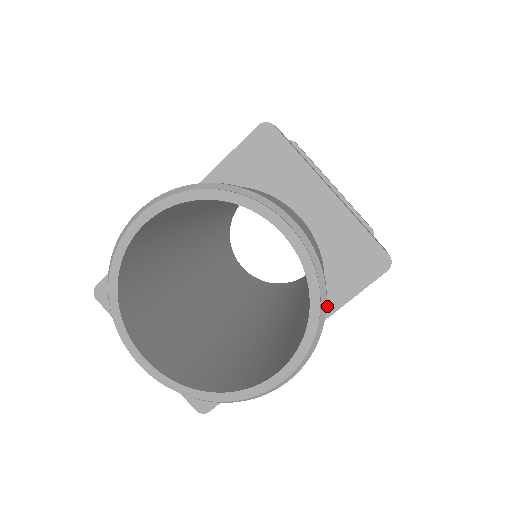
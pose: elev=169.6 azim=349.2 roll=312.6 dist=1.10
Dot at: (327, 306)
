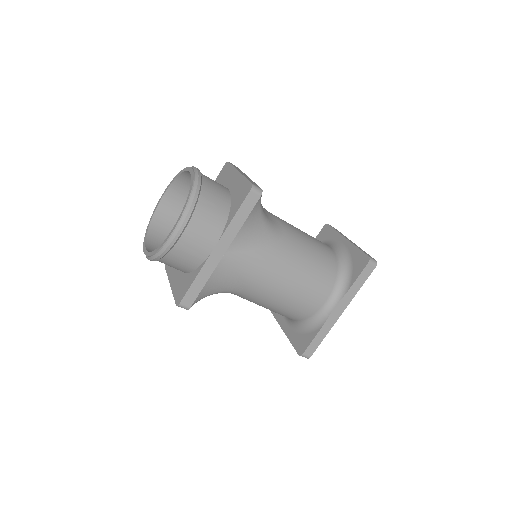
Dot at: (229, 221)
